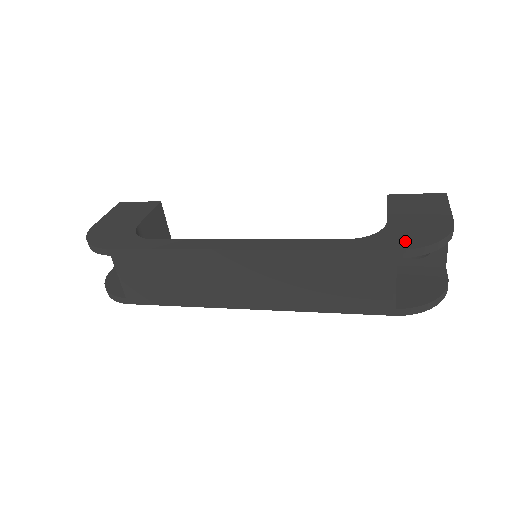
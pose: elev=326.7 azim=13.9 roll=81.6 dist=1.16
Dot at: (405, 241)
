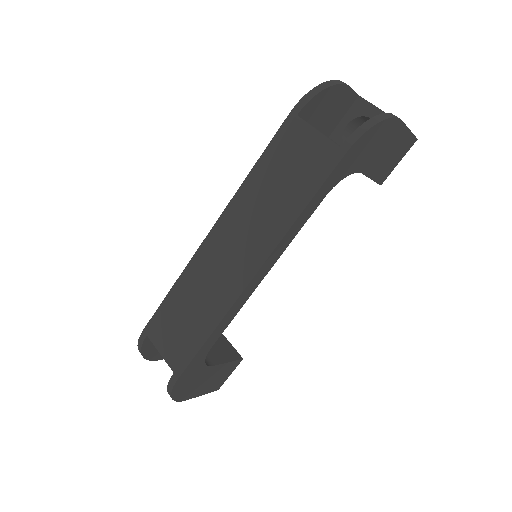
Dot at: occluded
